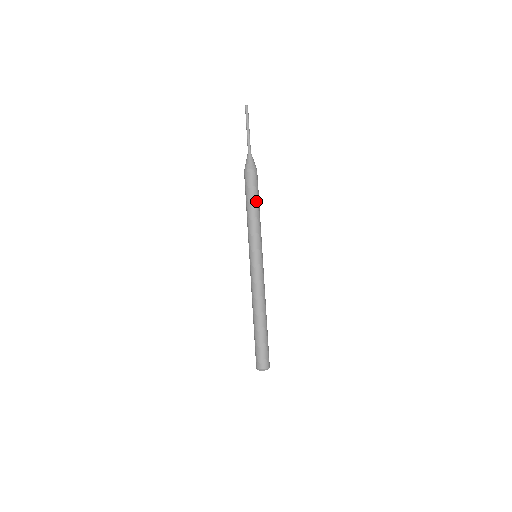
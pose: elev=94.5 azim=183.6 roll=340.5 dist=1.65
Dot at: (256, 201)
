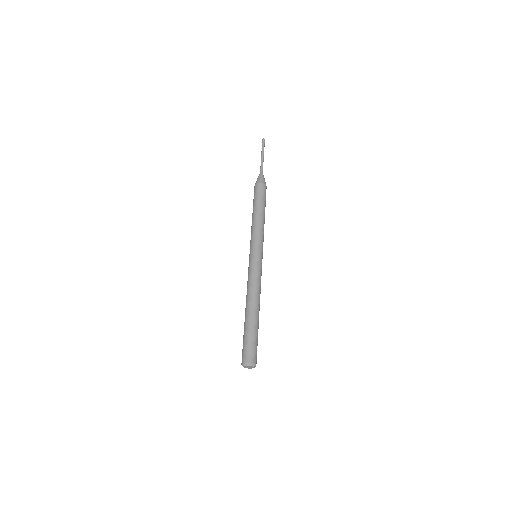
Dot at: (259, 207)
